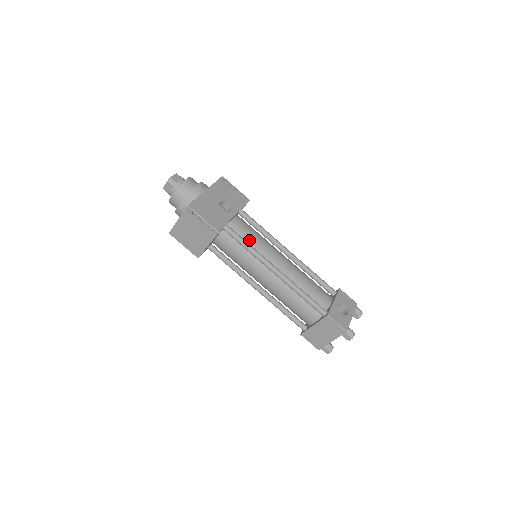
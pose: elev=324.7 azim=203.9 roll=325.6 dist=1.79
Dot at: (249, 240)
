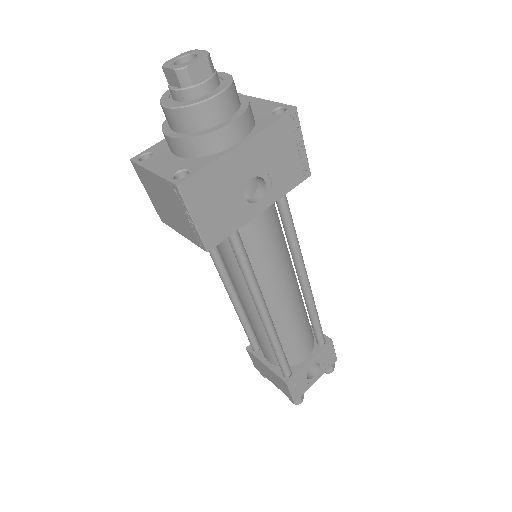
Dot at: (257, 255)
